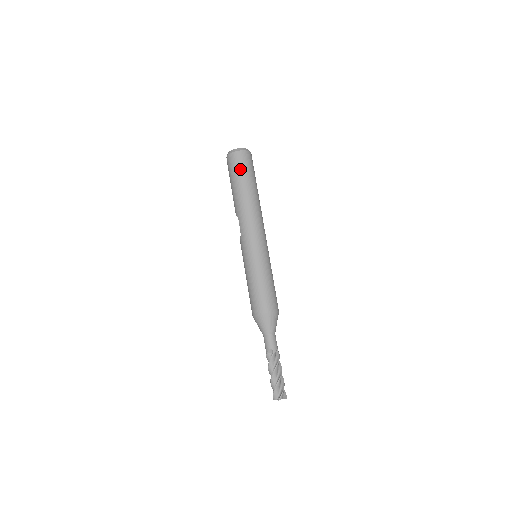
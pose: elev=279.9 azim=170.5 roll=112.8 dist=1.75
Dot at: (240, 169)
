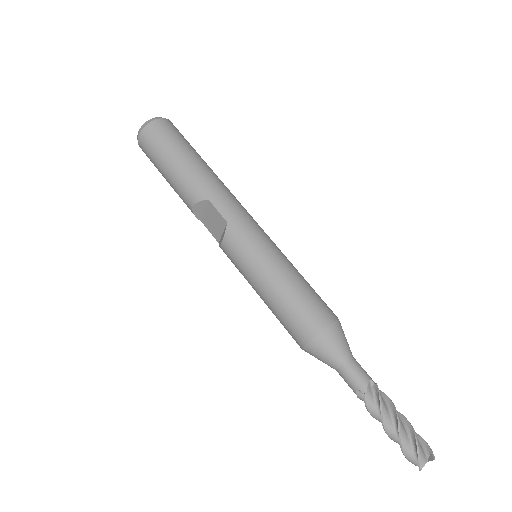
Dot at: (180, 138)
